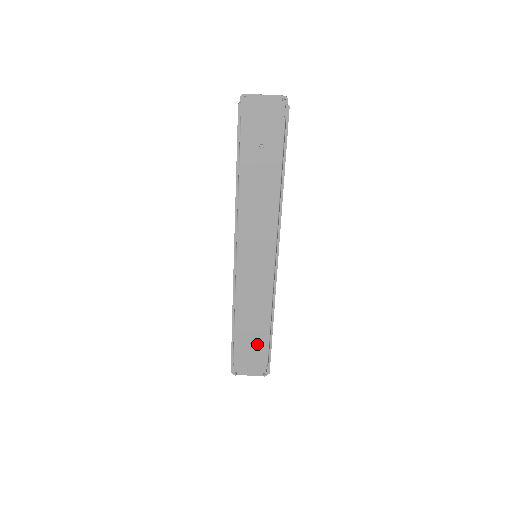
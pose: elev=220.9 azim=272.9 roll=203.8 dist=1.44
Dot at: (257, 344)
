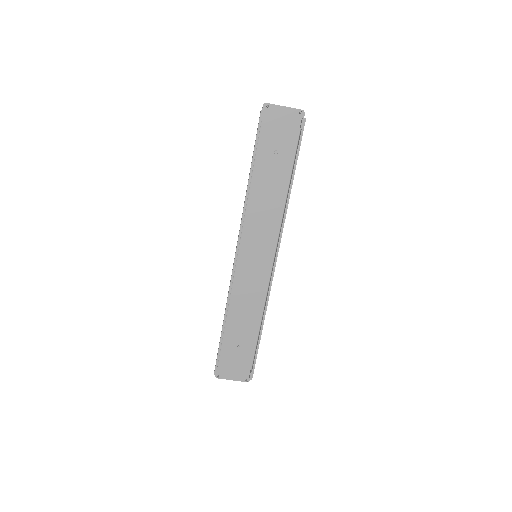
Dot at: (244, 347)
